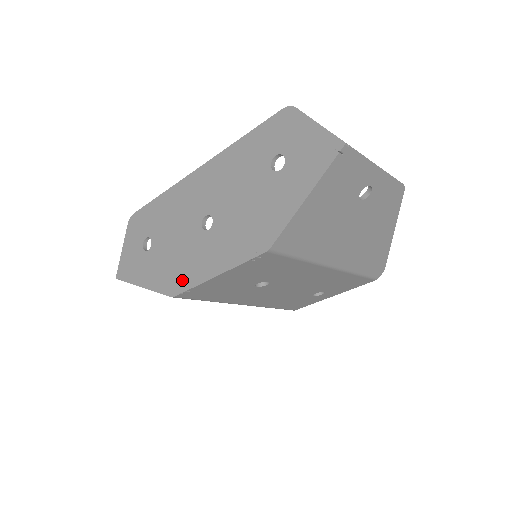
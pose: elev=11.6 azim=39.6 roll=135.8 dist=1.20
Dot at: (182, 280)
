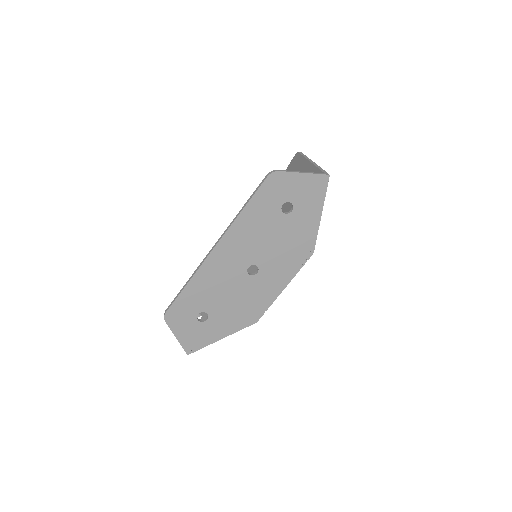
Dot at: (258, 310)
